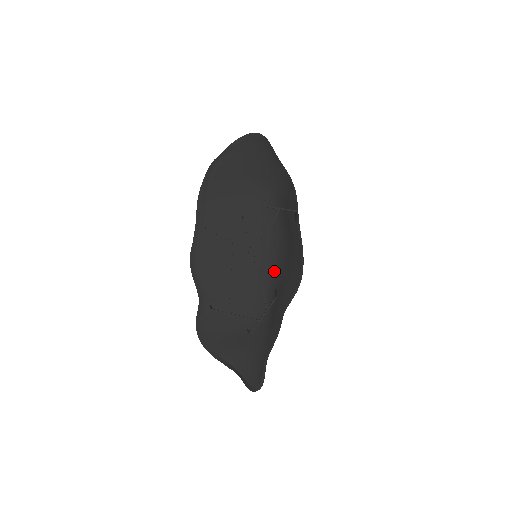
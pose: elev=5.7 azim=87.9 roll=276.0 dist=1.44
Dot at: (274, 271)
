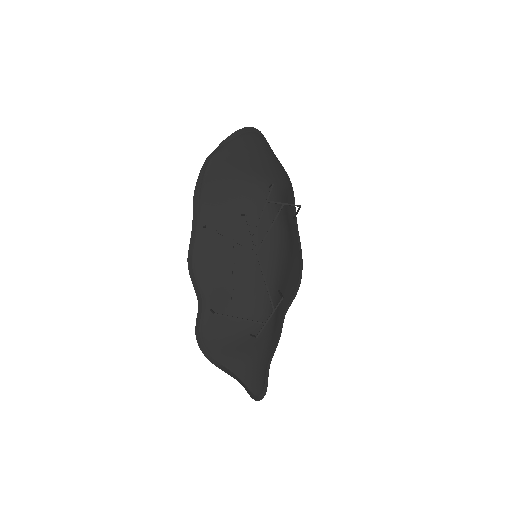
Dot at: (277, 271)
